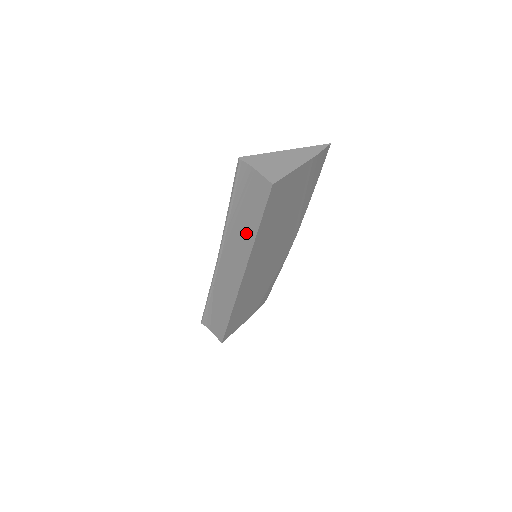
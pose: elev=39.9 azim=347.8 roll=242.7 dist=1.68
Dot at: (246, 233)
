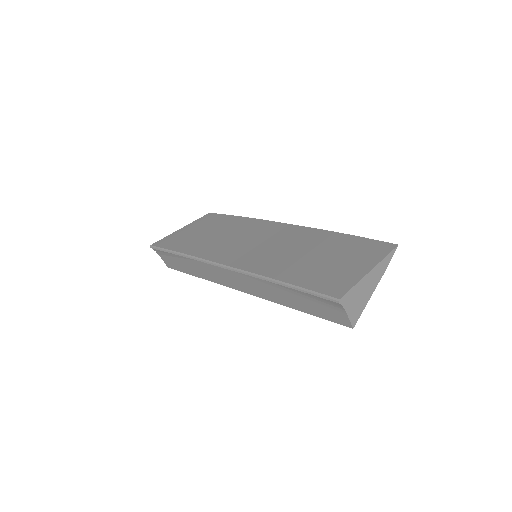
Dot at: (285, 300)
